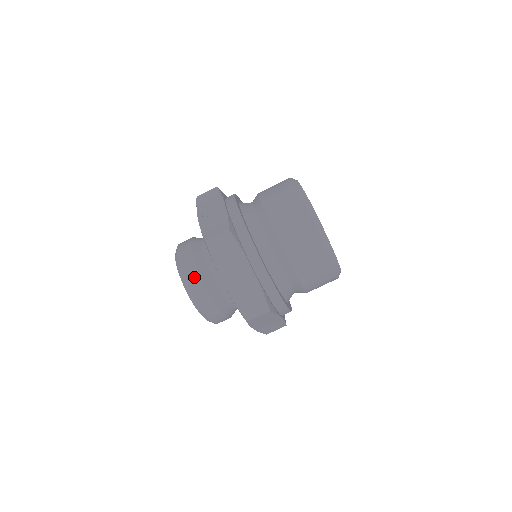
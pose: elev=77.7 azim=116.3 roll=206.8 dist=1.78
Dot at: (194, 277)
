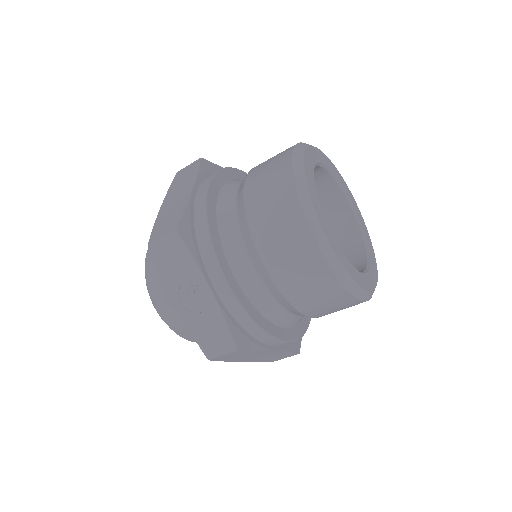
Dot at: occluded
